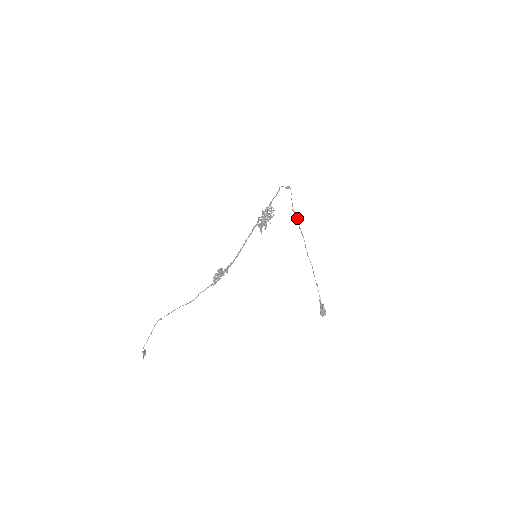
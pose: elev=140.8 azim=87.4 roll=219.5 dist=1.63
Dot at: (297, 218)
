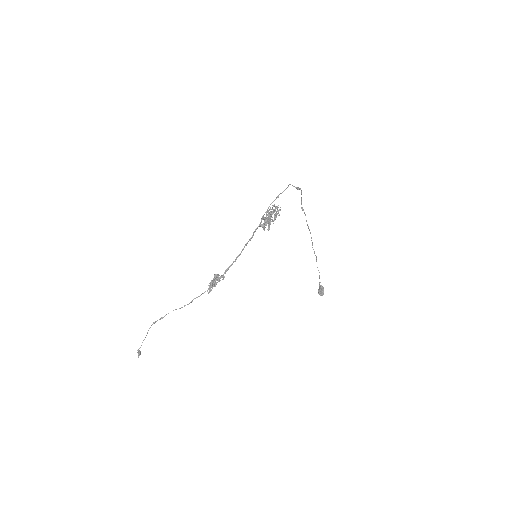
Dot at: (305, 215)
